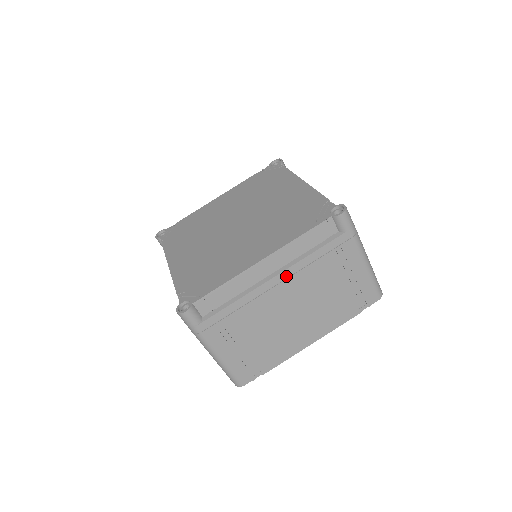
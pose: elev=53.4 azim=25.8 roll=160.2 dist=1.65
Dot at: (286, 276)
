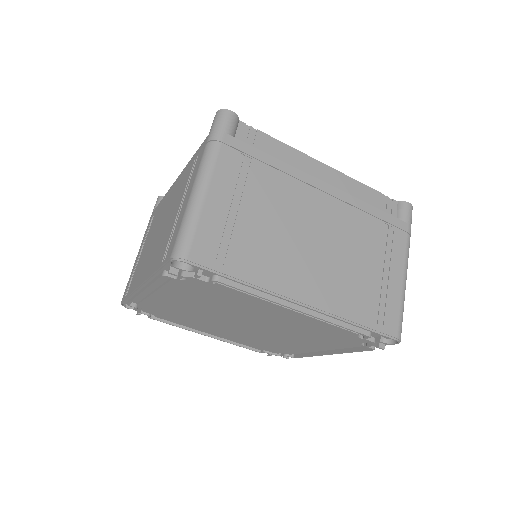
Dot at: (335, 195)
